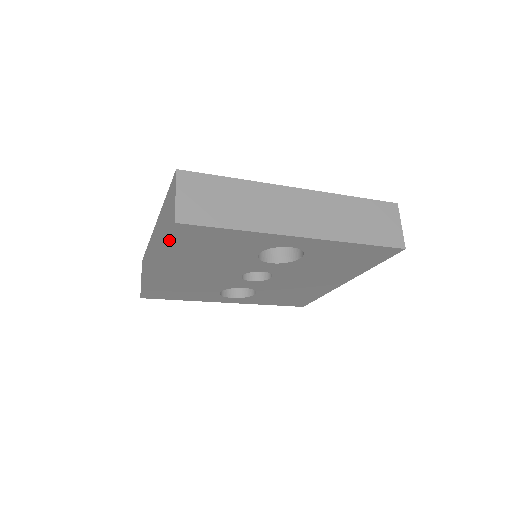
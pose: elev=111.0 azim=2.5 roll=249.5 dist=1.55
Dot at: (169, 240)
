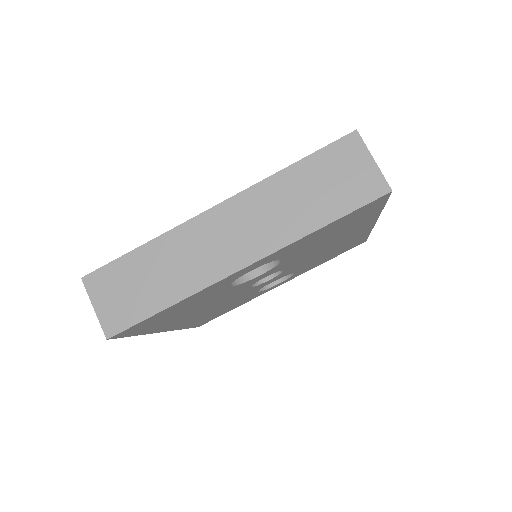
Dot at: (131, 335)
